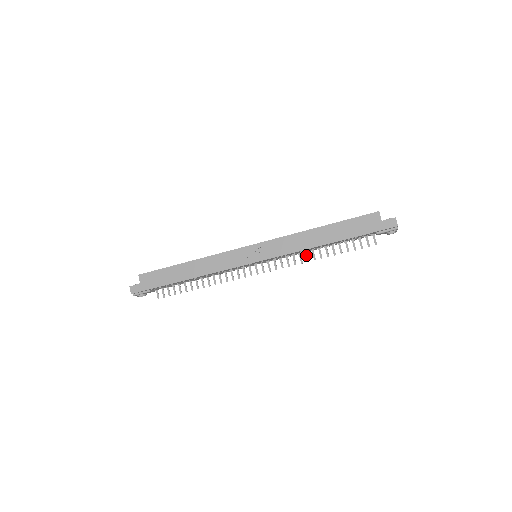
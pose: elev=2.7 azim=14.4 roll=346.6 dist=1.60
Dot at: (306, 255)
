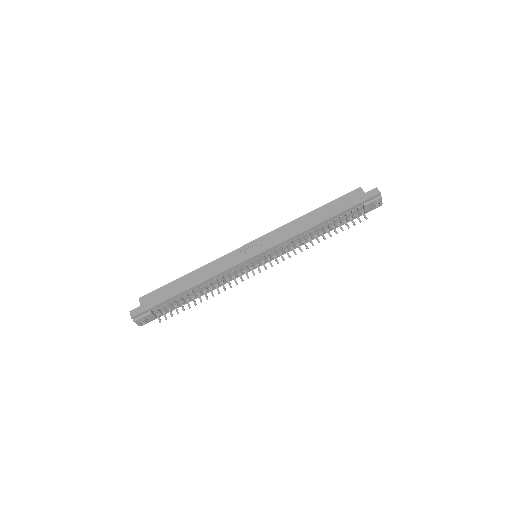
Dot at: (304, 244)
